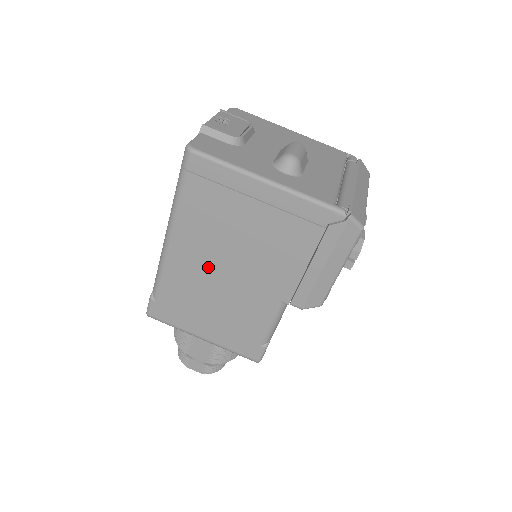
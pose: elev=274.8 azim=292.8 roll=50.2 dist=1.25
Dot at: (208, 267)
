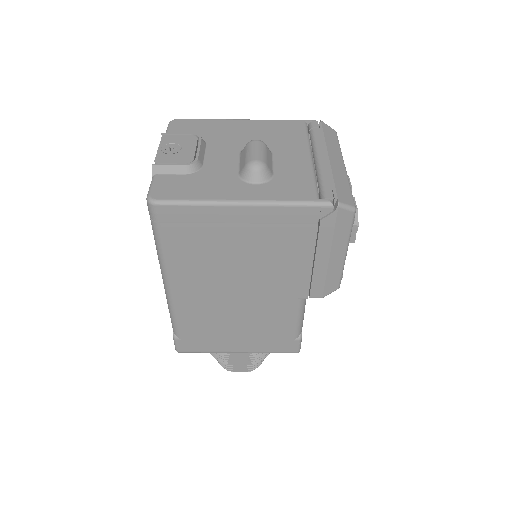
Dot at: (217, 295)
